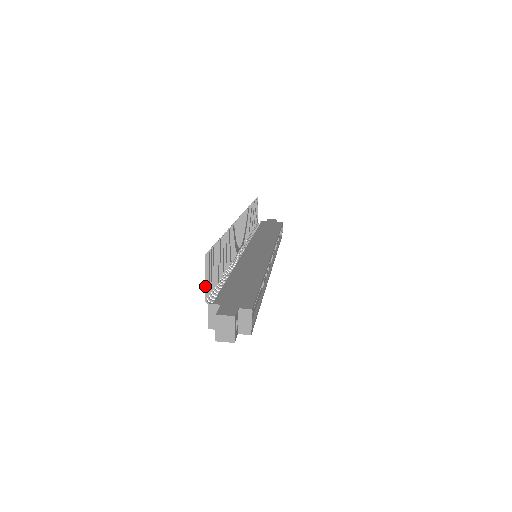
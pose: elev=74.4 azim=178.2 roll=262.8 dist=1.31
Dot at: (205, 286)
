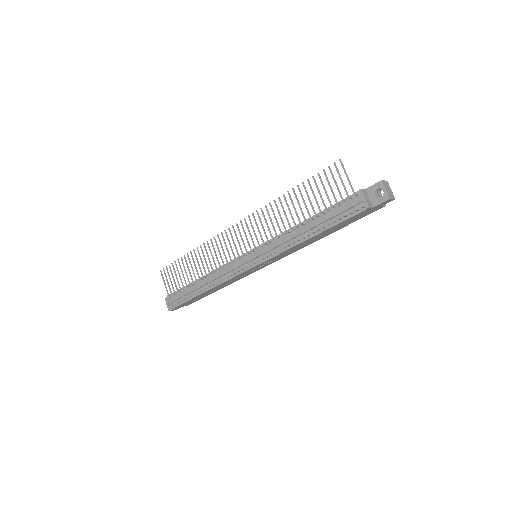
Dot at: (349, 181)
